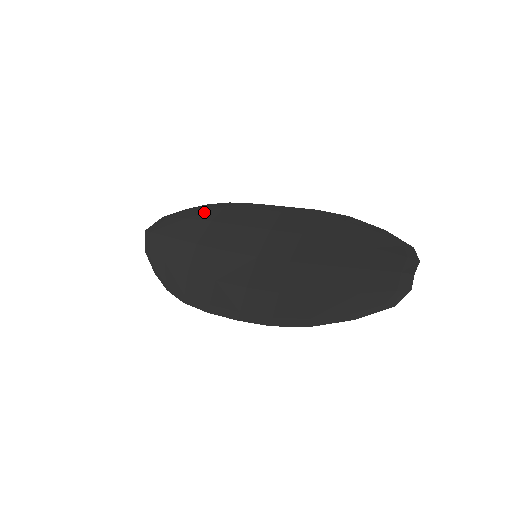
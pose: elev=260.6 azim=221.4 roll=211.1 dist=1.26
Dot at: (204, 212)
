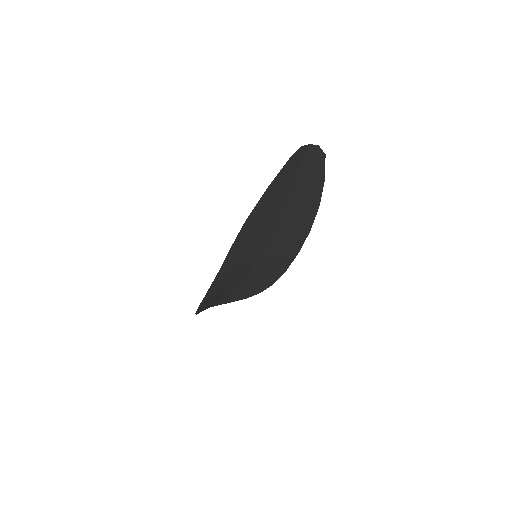
Dot at: occluded
